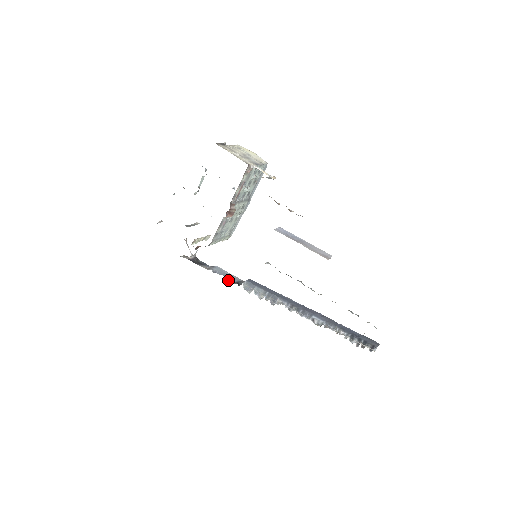
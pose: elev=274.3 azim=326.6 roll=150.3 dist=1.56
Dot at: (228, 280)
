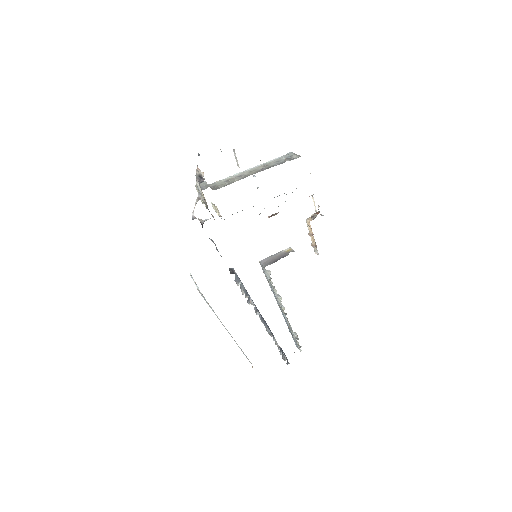
Dot at: occluded
